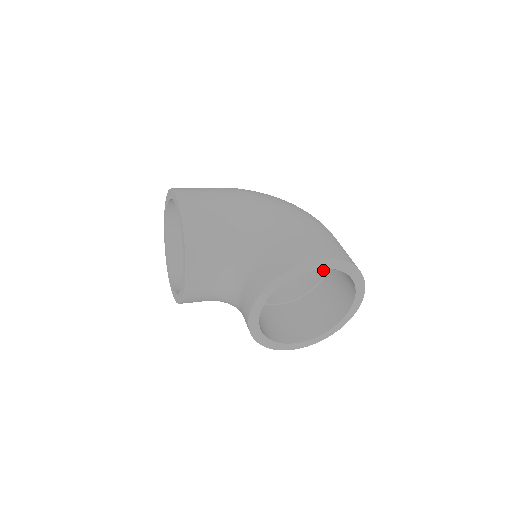
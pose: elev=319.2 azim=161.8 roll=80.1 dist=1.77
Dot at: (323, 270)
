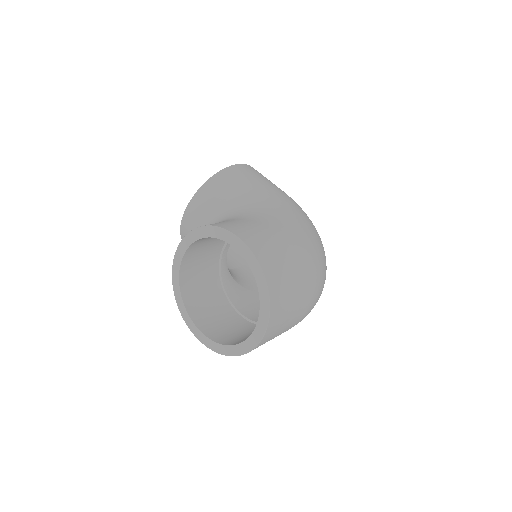
Dot at: occluded
